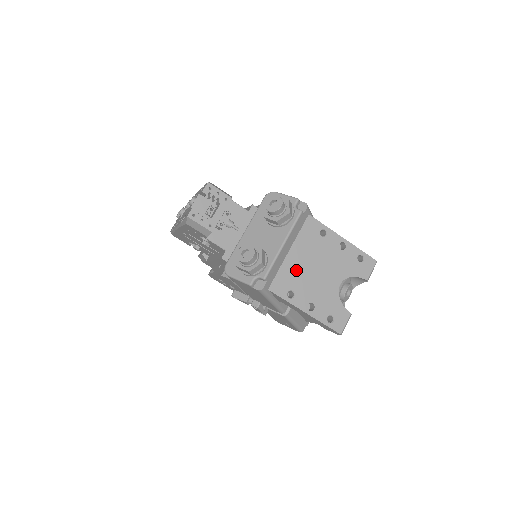
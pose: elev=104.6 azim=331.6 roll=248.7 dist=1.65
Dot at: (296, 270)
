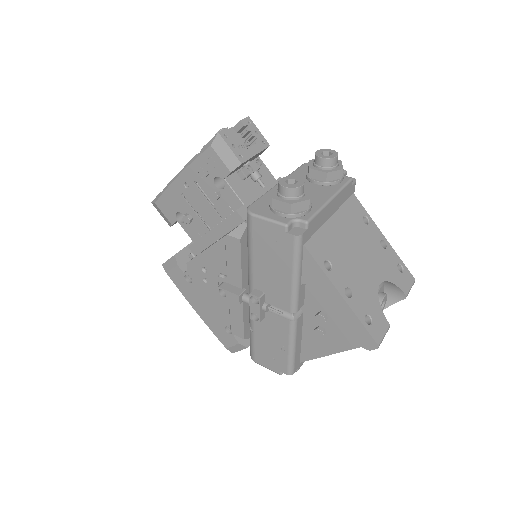
Dot at: (336, 241)
